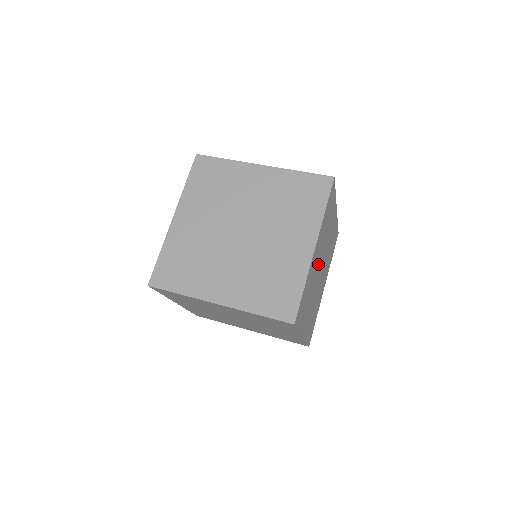
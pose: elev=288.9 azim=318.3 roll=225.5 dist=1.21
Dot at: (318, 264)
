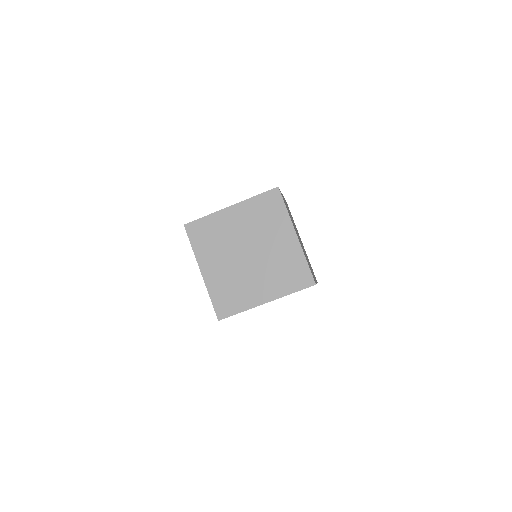
Dot at: (299, 239)
